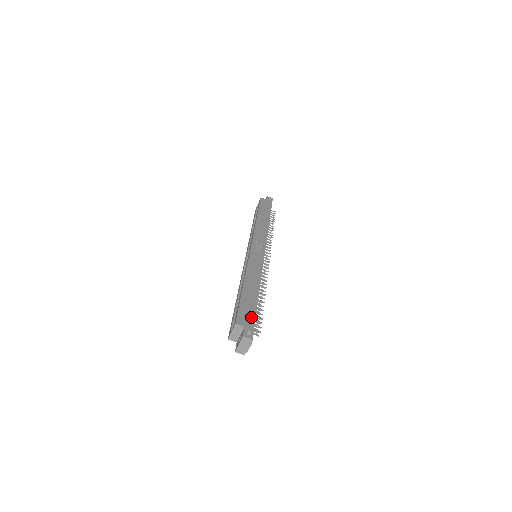
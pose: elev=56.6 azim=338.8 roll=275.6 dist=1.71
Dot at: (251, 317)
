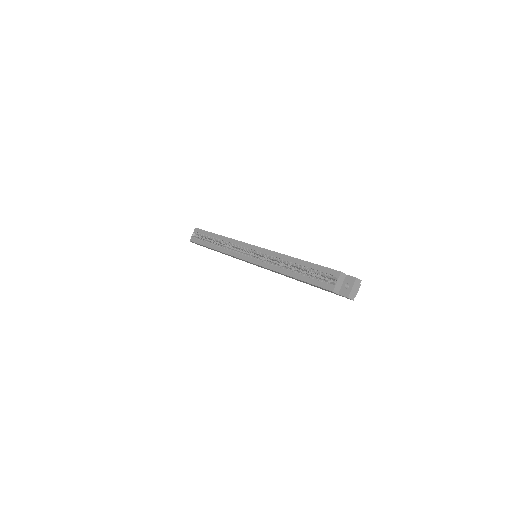
Dot at: occluded
